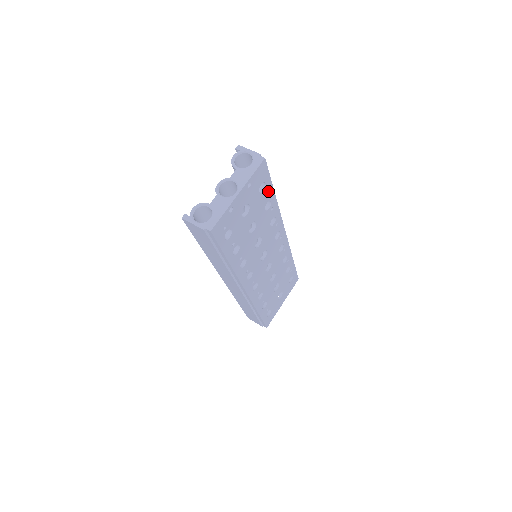
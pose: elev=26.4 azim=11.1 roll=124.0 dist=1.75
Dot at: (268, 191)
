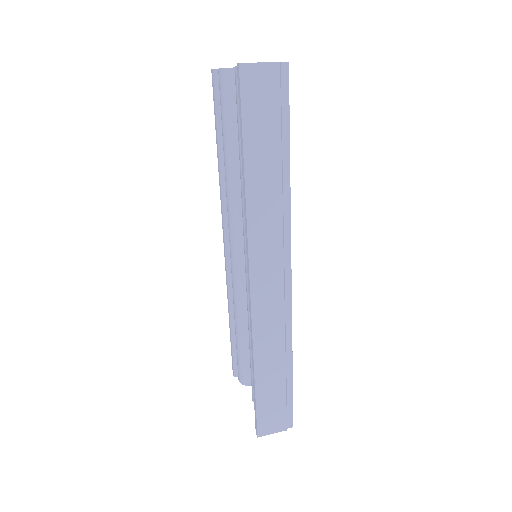
Dot at: occluded
